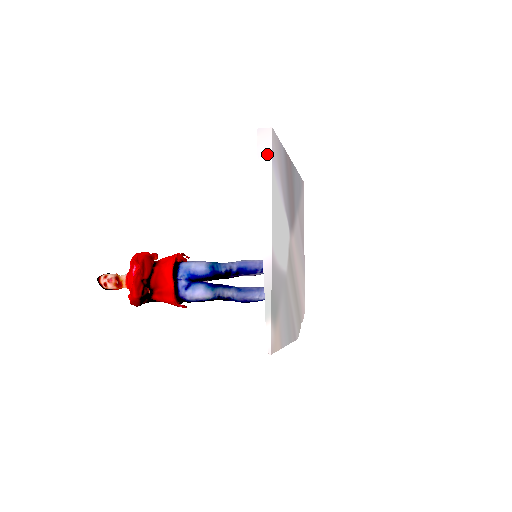
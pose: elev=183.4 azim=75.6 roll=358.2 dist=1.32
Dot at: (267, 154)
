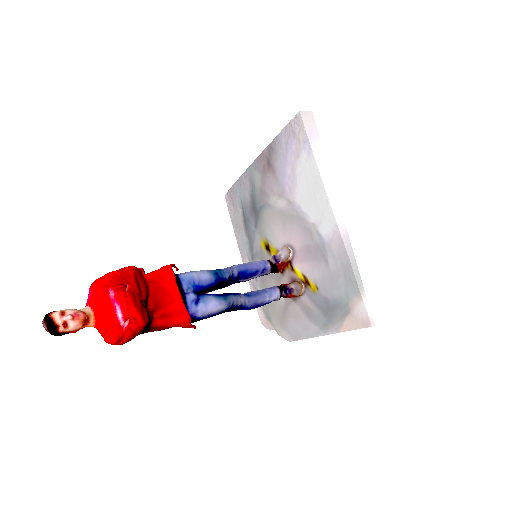
Dot at: (315, 135)
